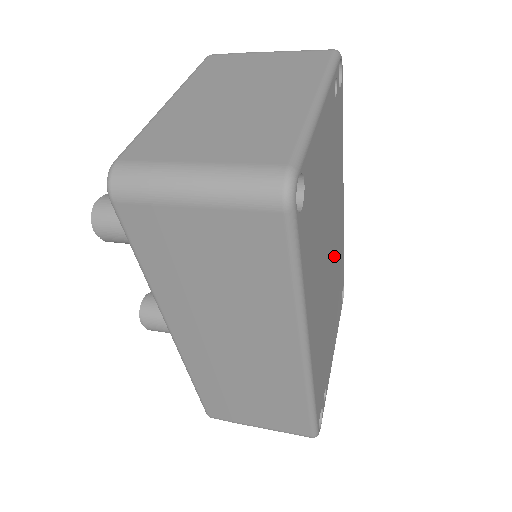
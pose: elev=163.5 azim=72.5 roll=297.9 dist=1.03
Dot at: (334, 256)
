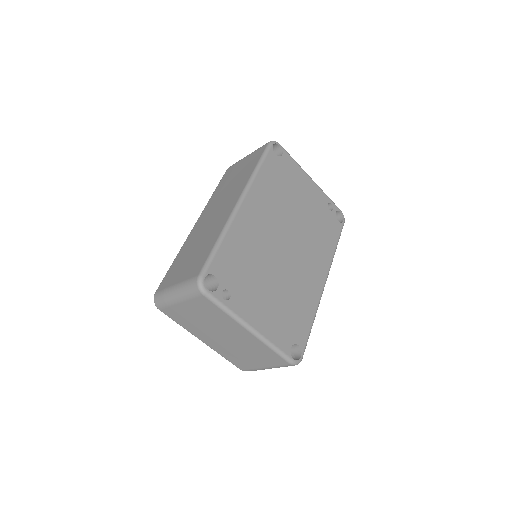
Dot at: (294, 264)
